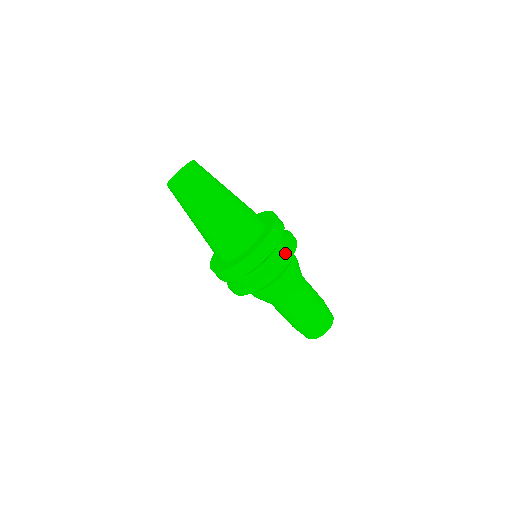
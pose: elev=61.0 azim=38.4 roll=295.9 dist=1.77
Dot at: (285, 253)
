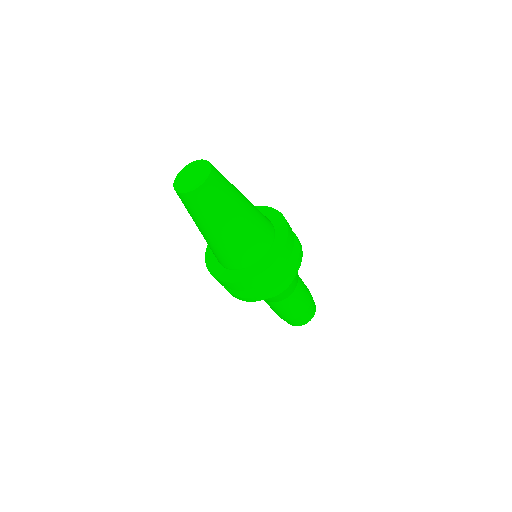
Dot at: (297, 245)
